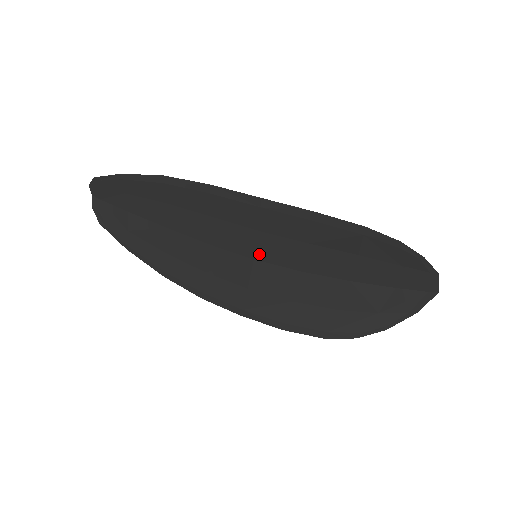
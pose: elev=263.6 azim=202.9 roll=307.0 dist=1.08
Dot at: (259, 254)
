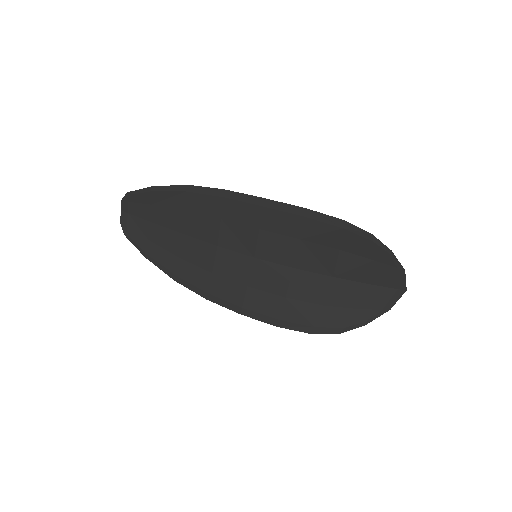
Dot at: (259, 252)
